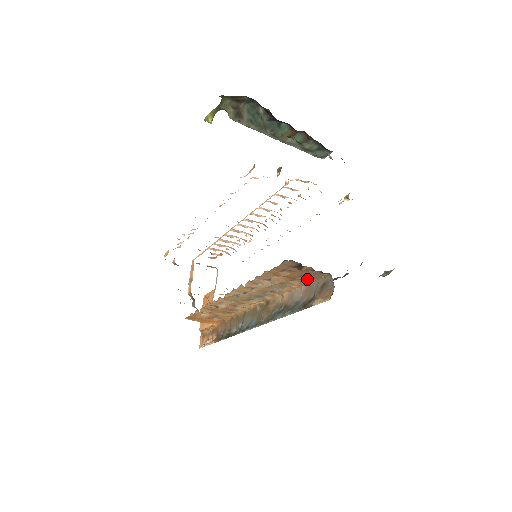
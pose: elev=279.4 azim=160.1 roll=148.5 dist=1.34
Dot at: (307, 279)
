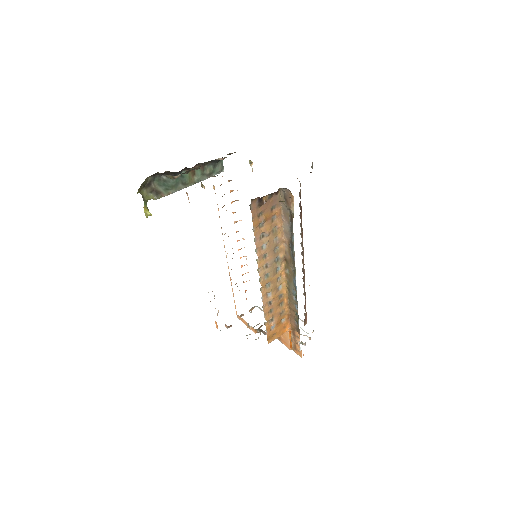
Dot at: (277, 210)
